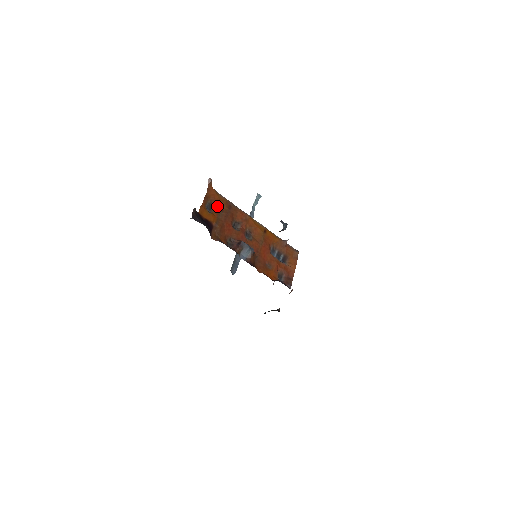
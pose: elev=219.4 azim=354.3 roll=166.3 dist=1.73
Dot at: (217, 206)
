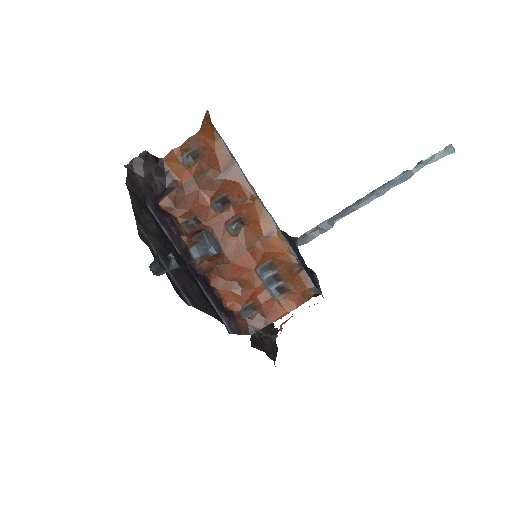
Dot at: (206, 160)
